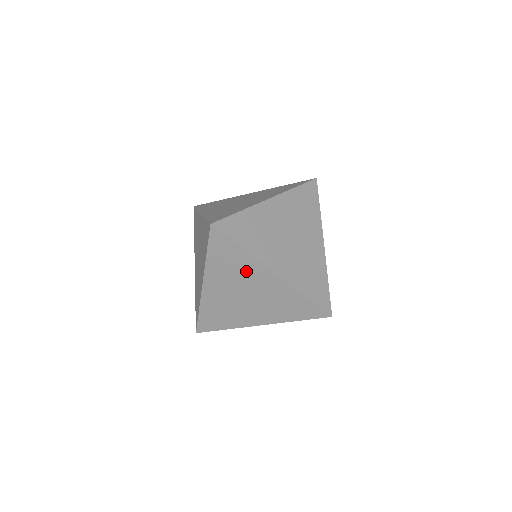
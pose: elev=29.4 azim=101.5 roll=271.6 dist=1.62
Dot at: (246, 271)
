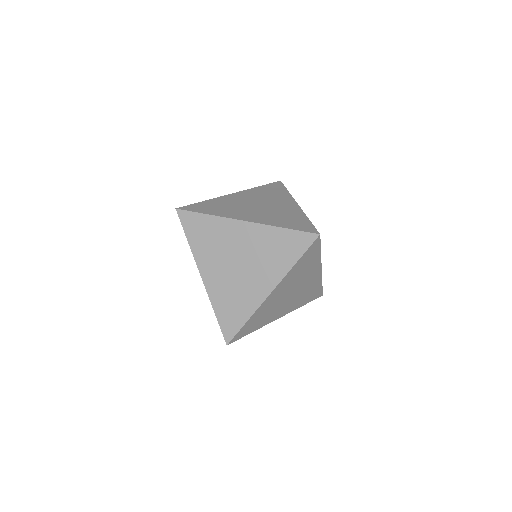
Dot at: occluded
